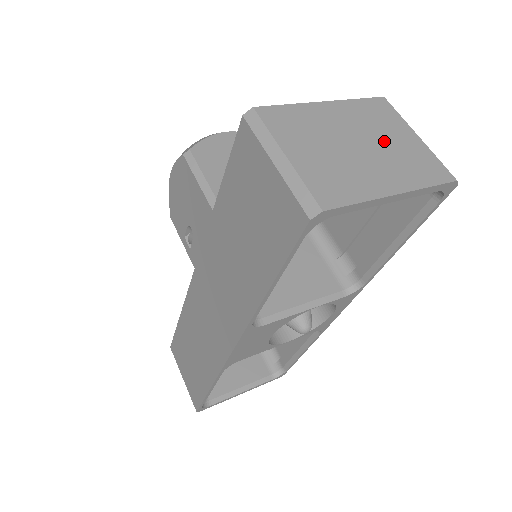
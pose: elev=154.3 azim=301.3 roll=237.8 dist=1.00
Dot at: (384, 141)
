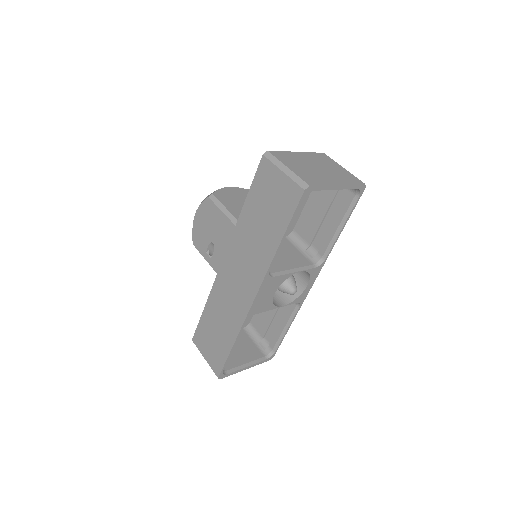
Dot at: (329, 168)
